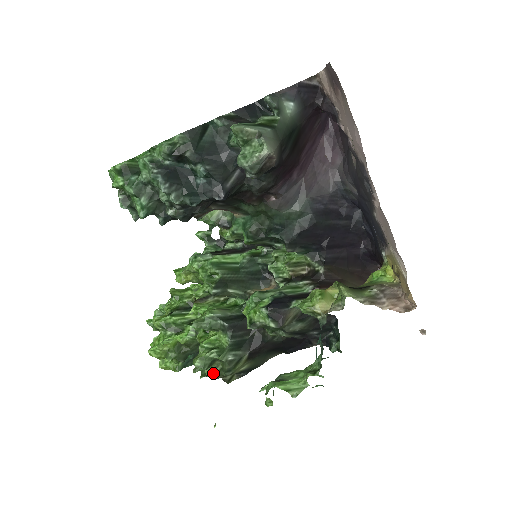
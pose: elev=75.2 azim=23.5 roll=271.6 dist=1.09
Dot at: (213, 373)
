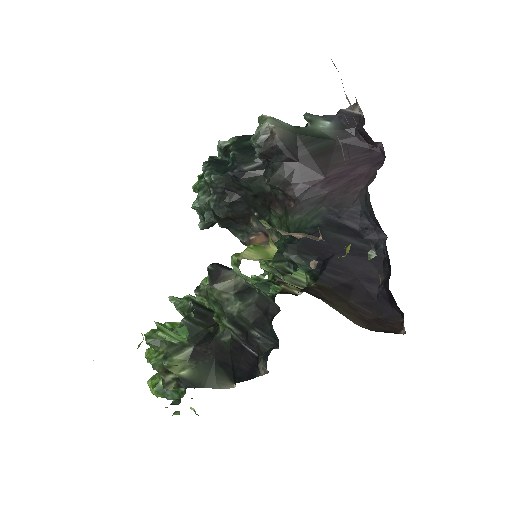
Dot at: (156, 359)
